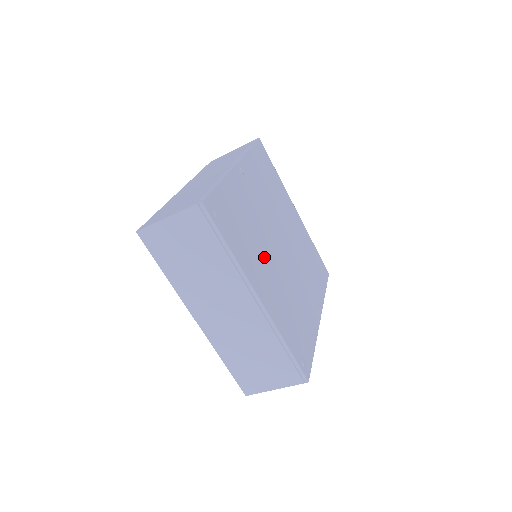
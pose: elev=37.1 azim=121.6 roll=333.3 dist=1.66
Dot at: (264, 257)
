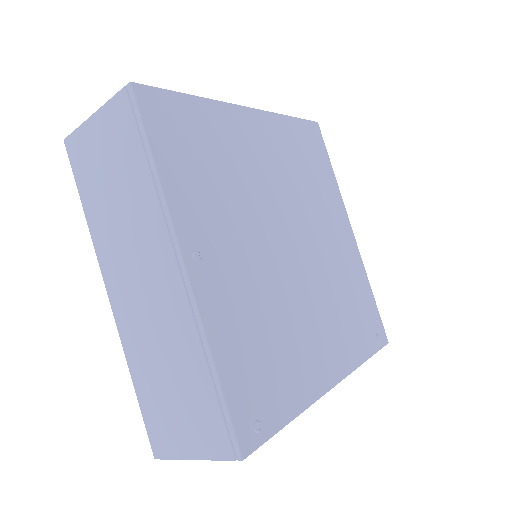
Dot at: (300, 320)
